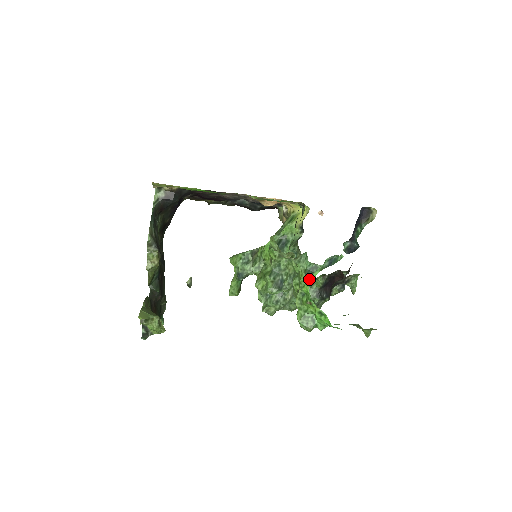
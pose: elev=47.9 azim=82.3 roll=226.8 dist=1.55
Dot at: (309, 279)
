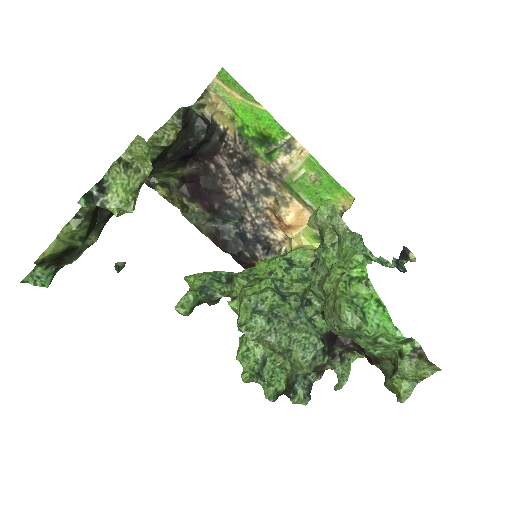
Dot at: (364, 260)
